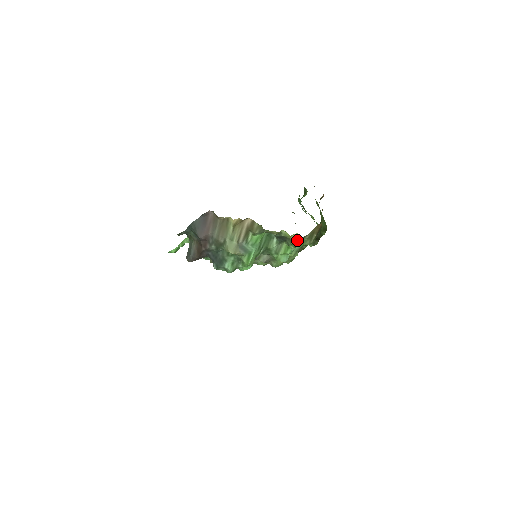
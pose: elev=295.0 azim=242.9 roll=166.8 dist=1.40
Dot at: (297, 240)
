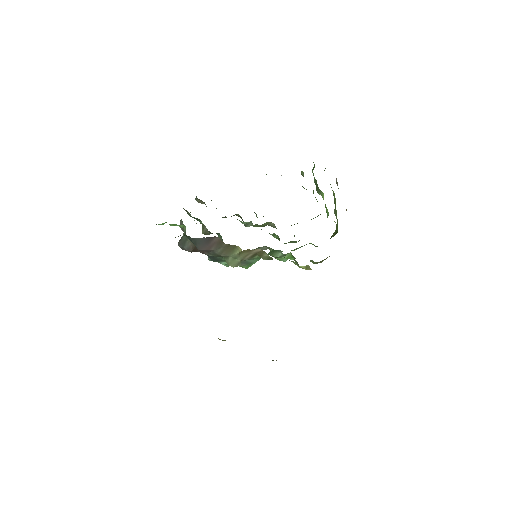
Dot at: (306, 268)
